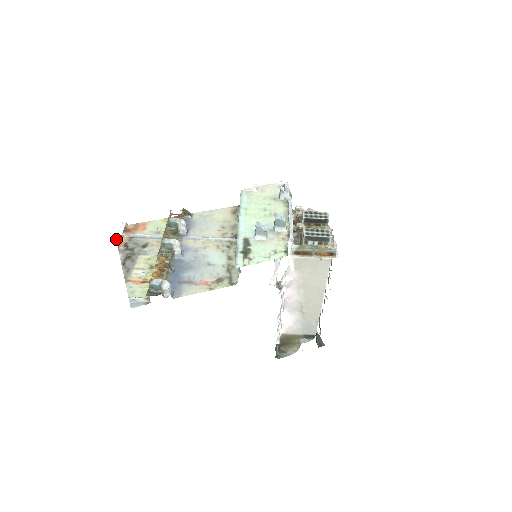
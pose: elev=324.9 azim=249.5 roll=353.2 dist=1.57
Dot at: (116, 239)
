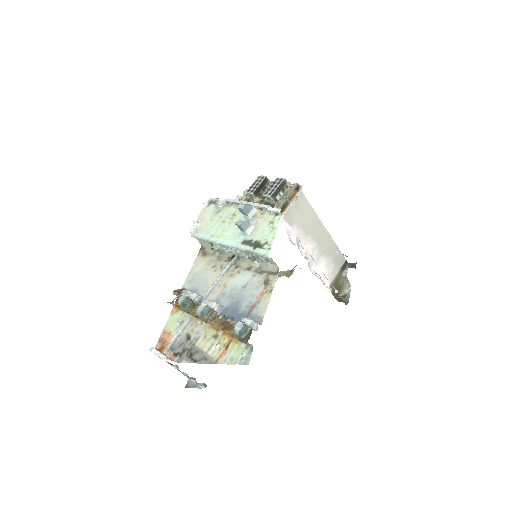
Dot at: occluded
